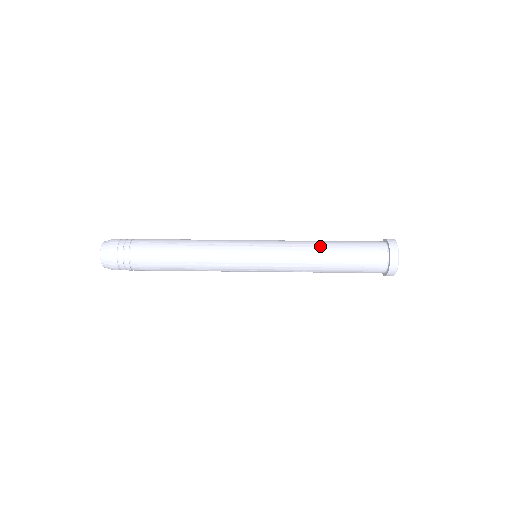
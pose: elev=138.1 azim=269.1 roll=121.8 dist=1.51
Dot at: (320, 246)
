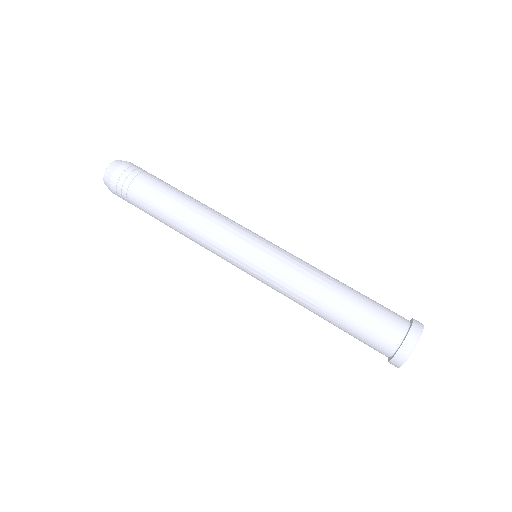
Dot at: (331, 279)
